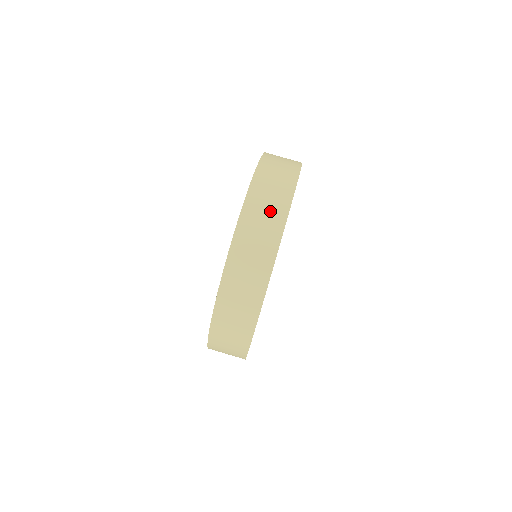
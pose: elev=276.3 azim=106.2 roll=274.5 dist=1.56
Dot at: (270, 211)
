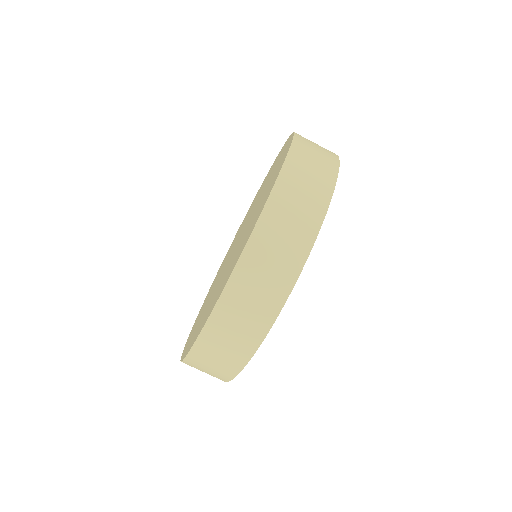
Dot at: (222, 362)
